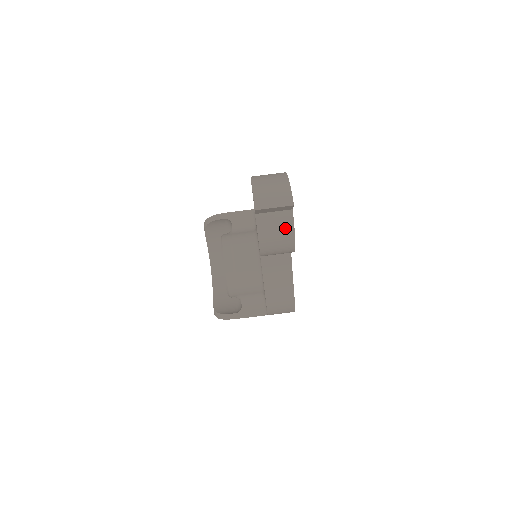
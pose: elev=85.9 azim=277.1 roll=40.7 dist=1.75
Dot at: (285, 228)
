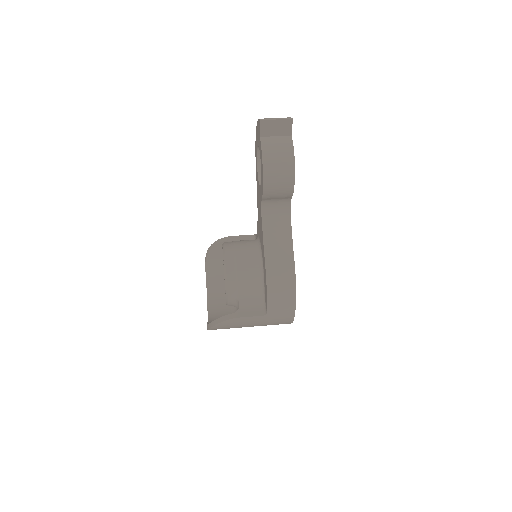
Dot at: (285, 148)
